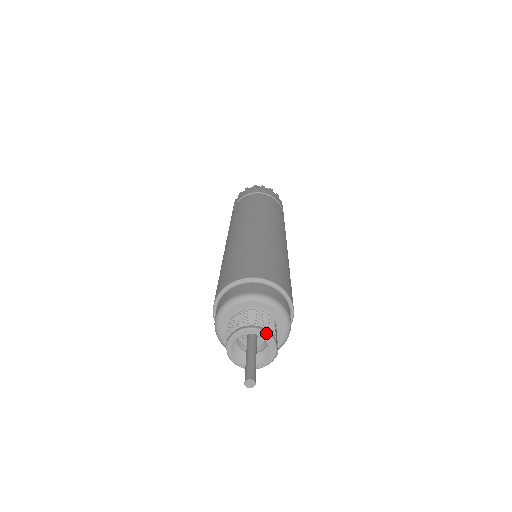
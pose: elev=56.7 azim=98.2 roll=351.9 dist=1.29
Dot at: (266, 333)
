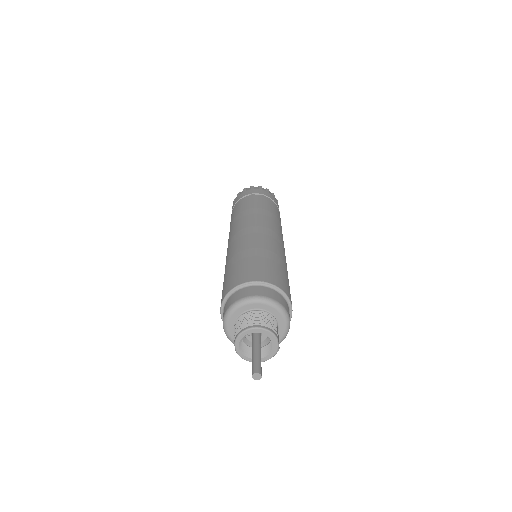
Dot at: (269, 332)
